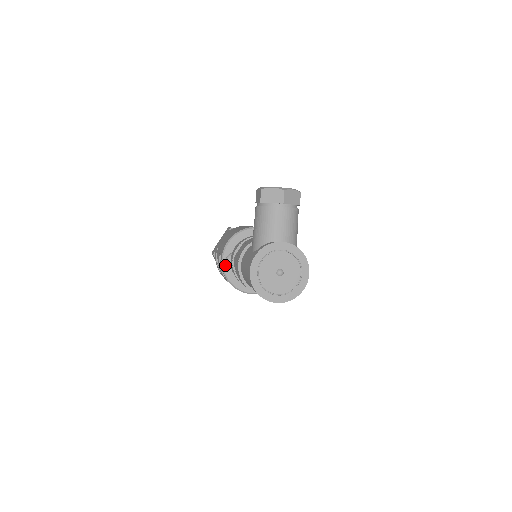
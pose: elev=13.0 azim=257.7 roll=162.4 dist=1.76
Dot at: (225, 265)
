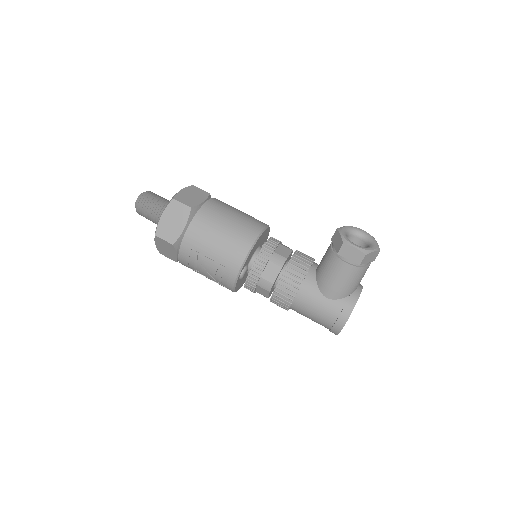
Dot at: occluded
